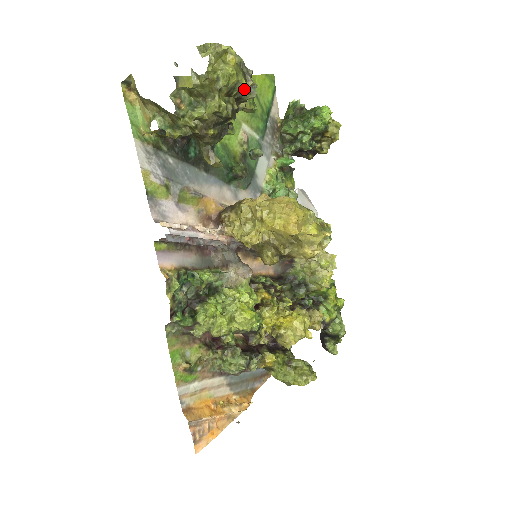
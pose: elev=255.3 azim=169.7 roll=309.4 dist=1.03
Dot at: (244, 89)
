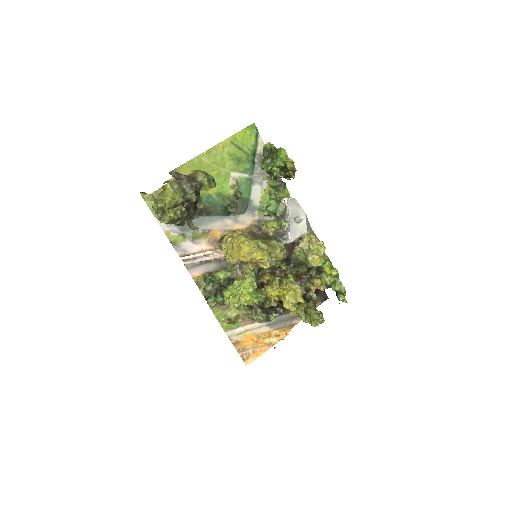
Dot at: (187, 196)
